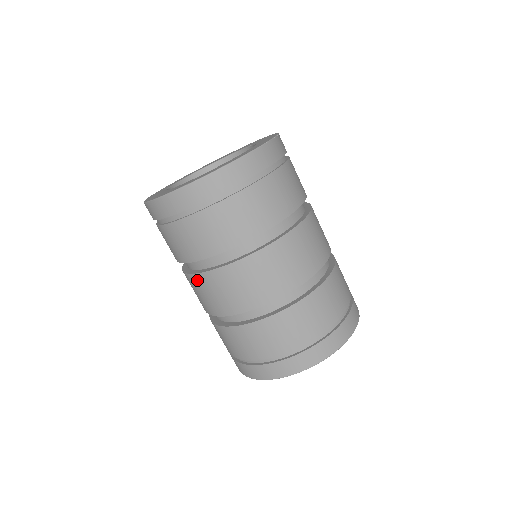
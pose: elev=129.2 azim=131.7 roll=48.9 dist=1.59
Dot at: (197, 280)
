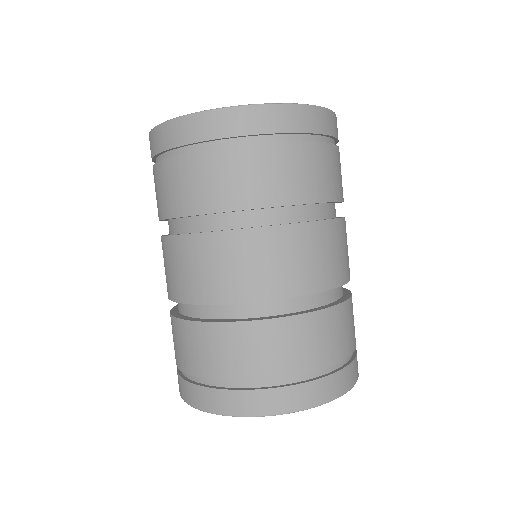
Dot at: (209, 242)
